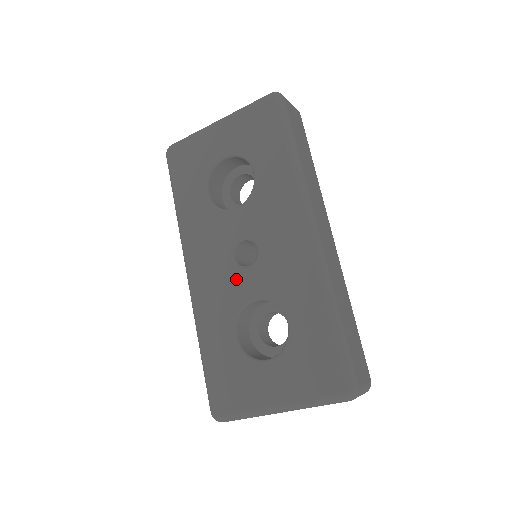
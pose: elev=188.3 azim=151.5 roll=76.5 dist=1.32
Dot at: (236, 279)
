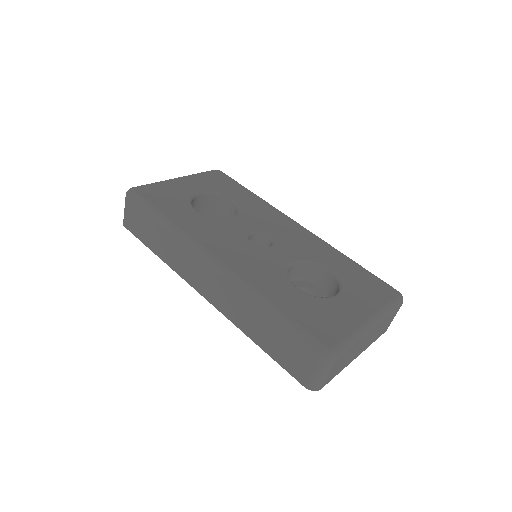
Dot at: (267, 254)
